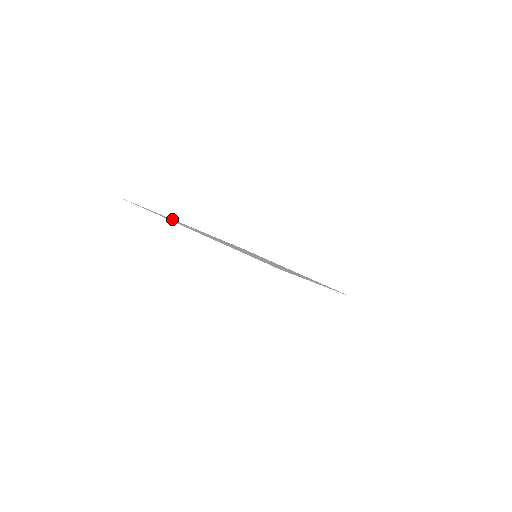
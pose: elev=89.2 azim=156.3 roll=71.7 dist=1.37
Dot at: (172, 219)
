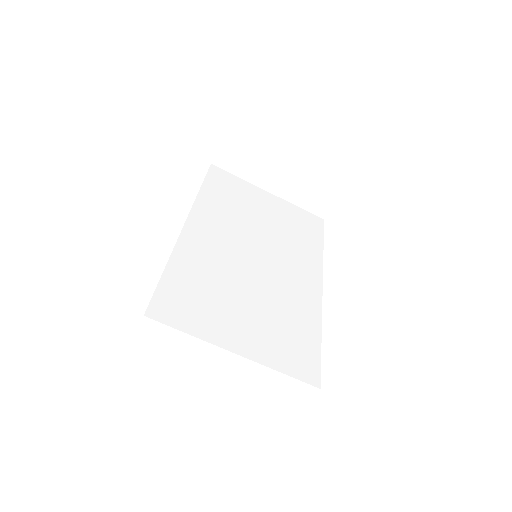
Dot at: (173, 254)
